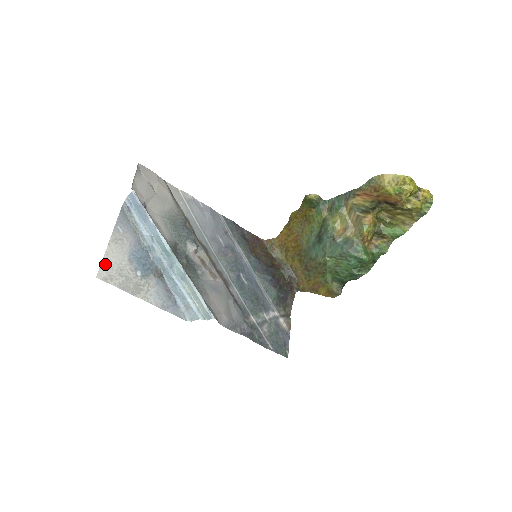
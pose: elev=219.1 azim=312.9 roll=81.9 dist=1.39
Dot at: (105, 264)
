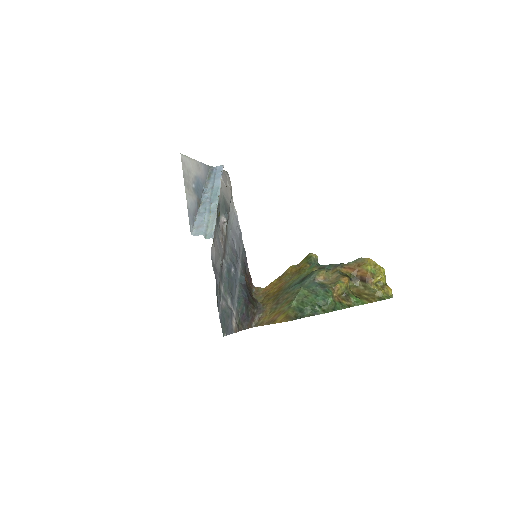
Dot at: (187, 159)
